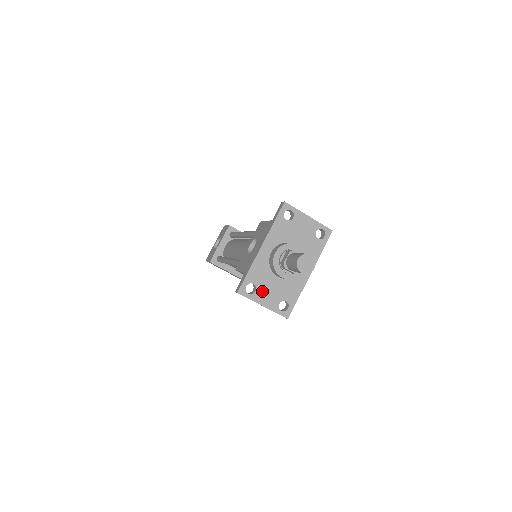
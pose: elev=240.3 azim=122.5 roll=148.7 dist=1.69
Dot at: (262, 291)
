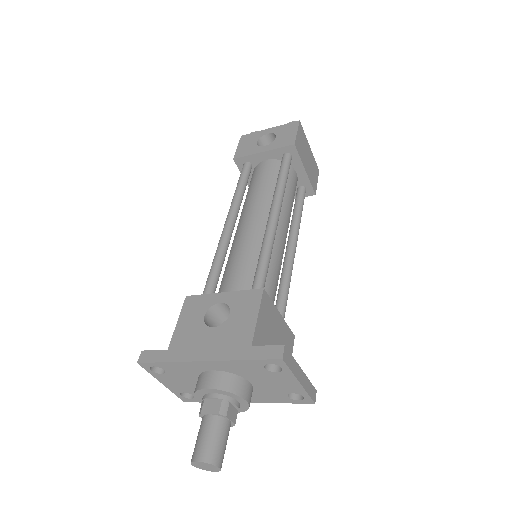
Dot at: (171, 378)
